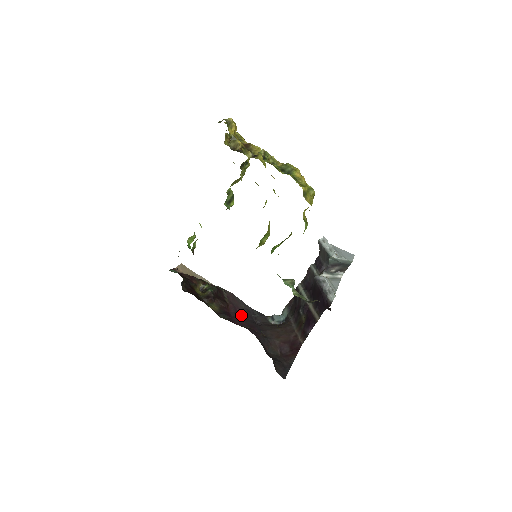
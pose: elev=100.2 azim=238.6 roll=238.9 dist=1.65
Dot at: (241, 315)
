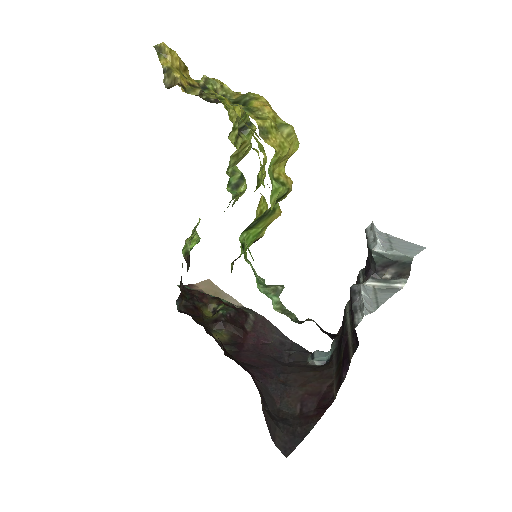
Dot at: (262, 348)
